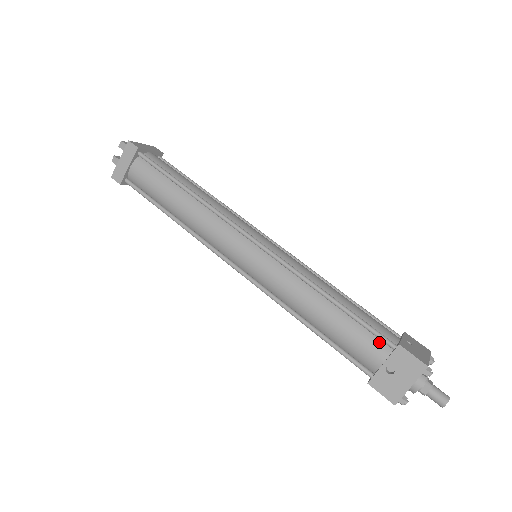
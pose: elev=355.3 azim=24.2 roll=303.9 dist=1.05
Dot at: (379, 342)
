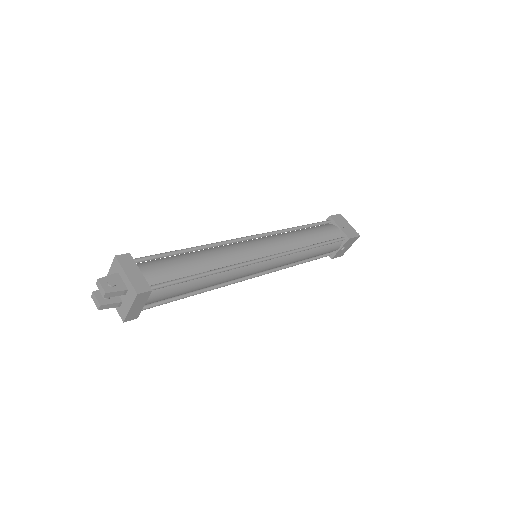
Dot at: (337, 242)
